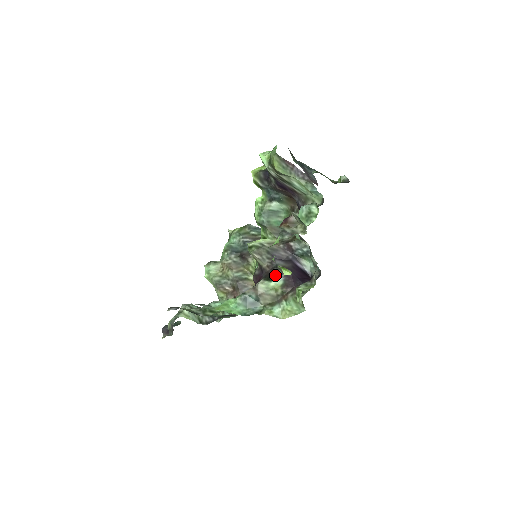
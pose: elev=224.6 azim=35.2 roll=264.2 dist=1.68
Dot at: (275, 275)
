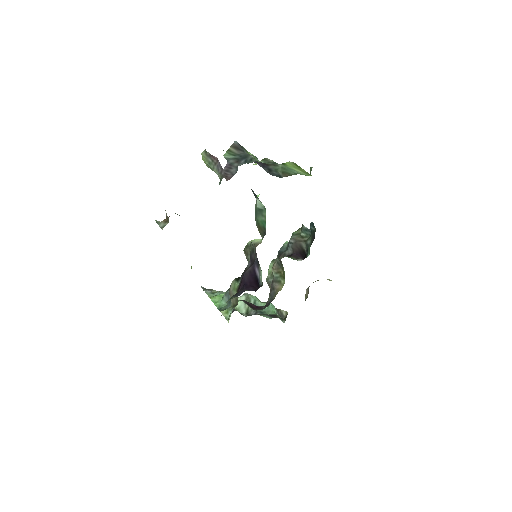
Dot at: occluded
